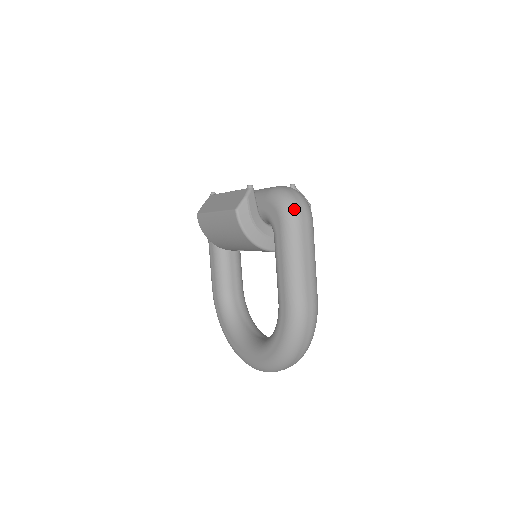
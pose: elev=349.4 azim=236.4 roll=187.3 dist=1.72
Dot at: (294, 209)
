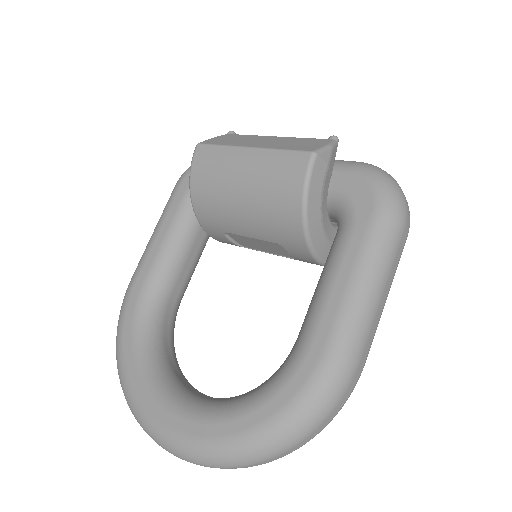
Dot at: (403, 202)
